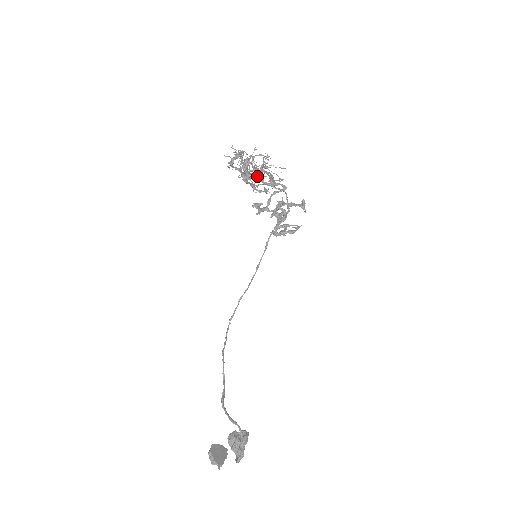
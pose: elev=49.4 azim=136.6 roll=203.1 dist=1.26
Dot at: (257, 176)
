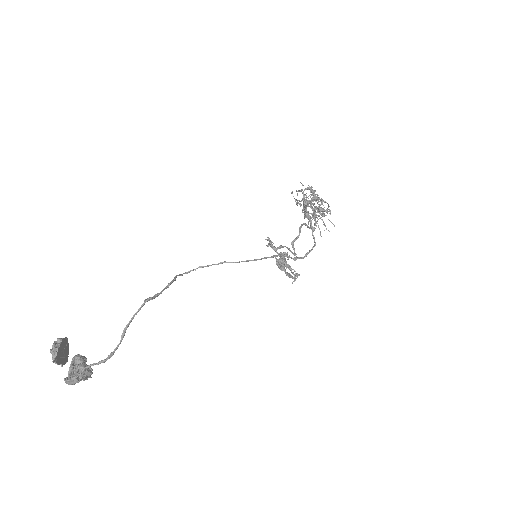
Dot at: (322, 208)
